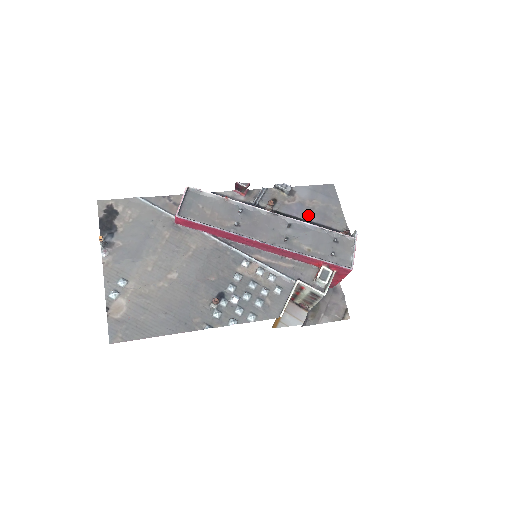
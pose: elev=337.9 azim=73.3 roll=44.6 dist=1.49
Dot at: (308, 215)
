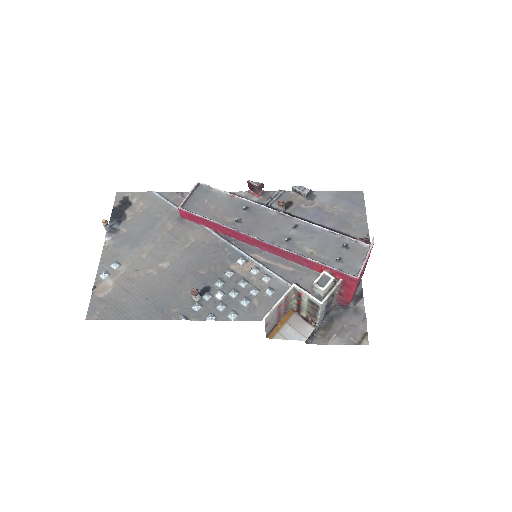
Dot at: (324, 220)
